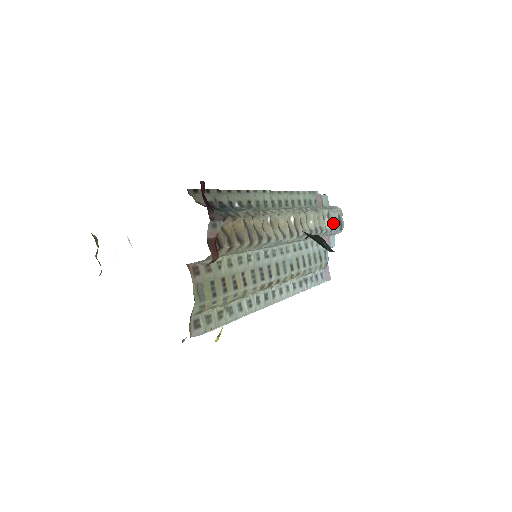
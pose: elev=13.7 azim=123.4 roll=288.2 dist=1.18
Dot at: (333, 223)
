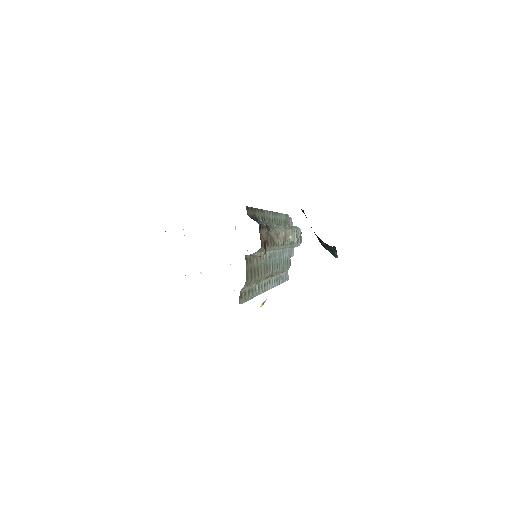
Dot at: (298, 239)
